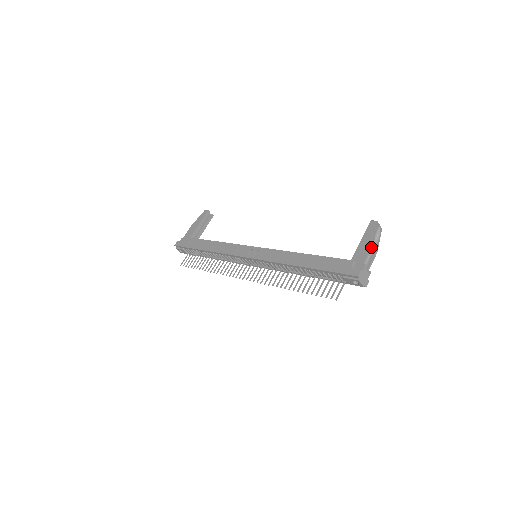
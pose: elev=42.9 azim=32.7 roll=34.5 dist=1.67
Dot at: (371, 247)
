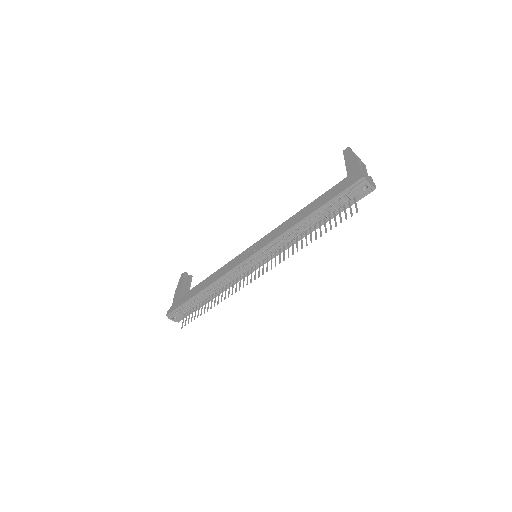
Dot at: (358, 159)
